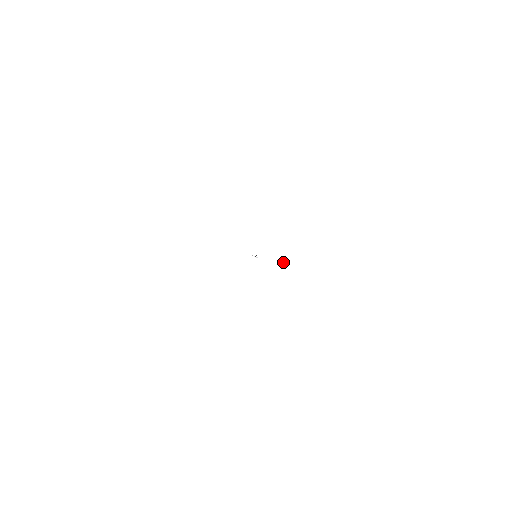
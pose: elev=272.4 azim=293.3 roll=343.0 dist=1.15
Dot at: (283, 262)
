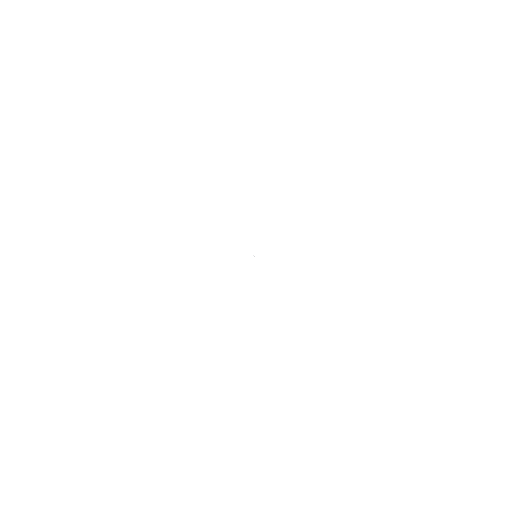
Dot at: (297, 265)
